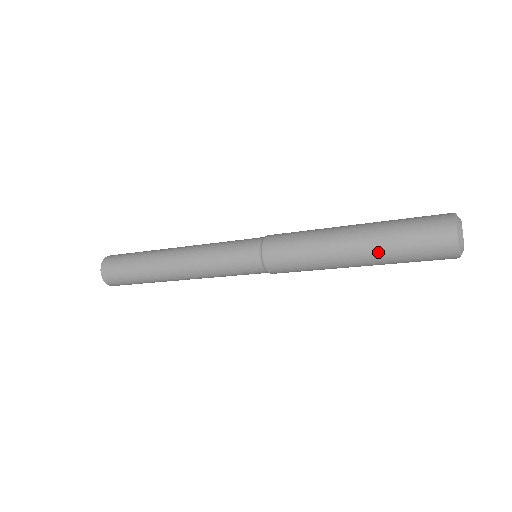
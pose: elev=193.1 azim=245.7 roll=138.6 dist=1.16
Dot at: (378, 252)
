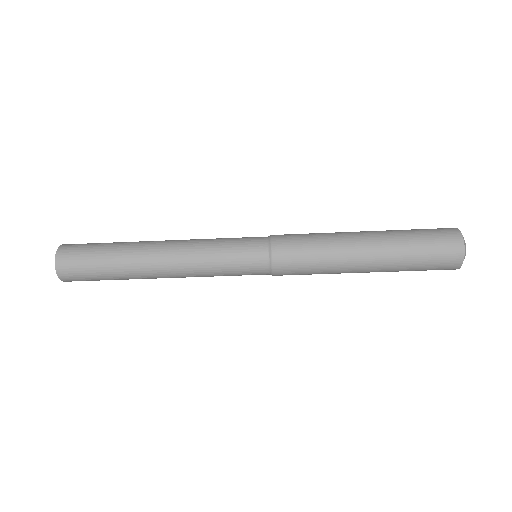
Dot at: (391, 241)
